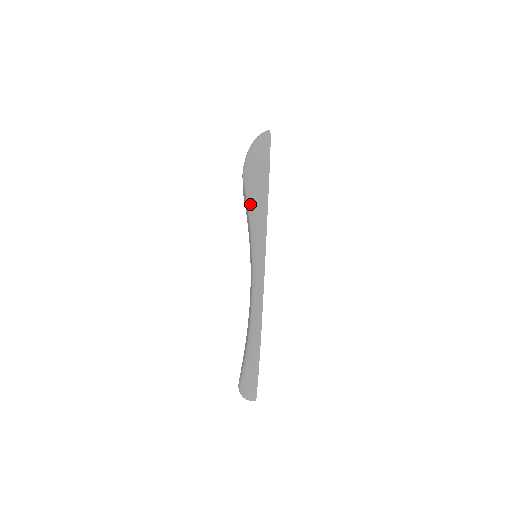
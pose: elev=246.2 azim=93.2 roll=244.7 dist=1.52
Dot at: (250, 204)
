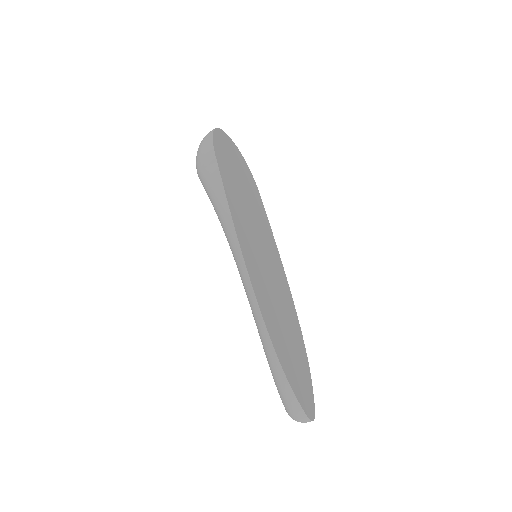
Dot at: (210, 198)
